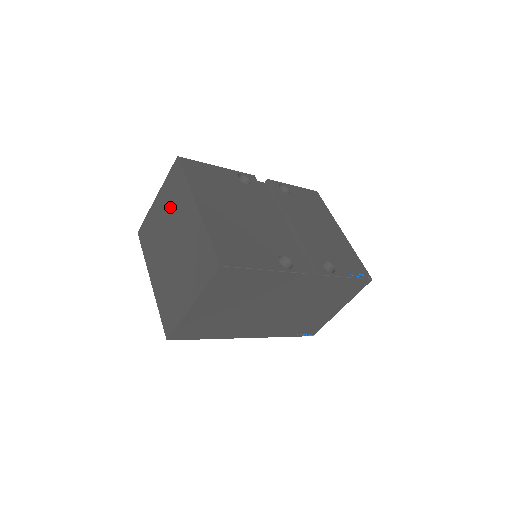
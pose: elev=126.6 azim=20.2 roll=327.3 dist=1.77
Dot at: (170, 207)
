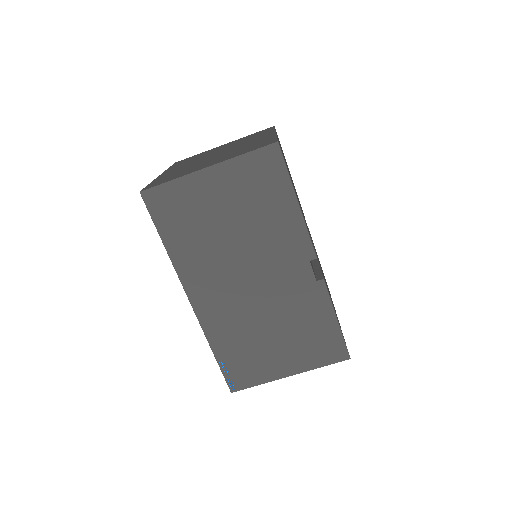
Dot at: (238, 142)
